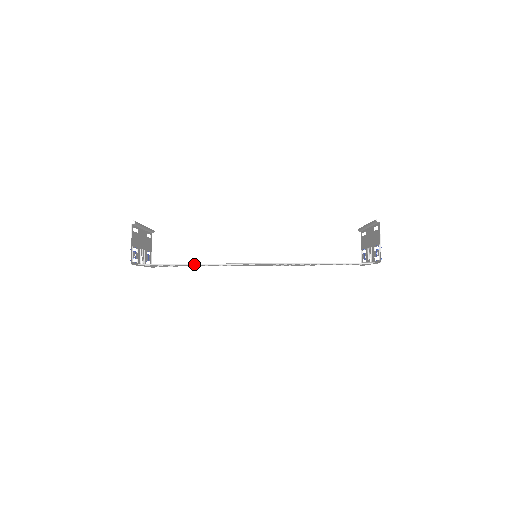
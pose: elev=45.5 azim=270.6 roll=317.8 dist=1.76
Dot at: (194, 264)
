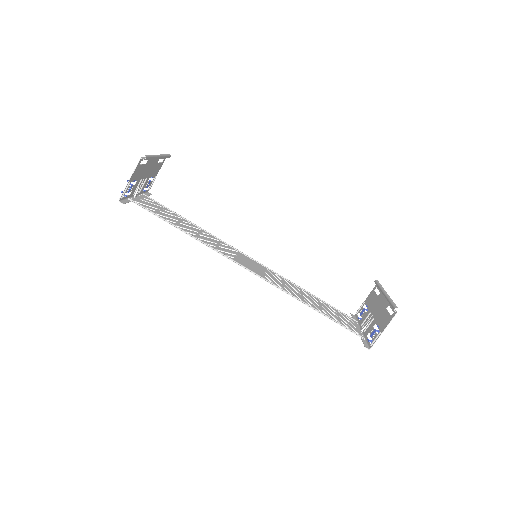
Dot at: (187, 233)
